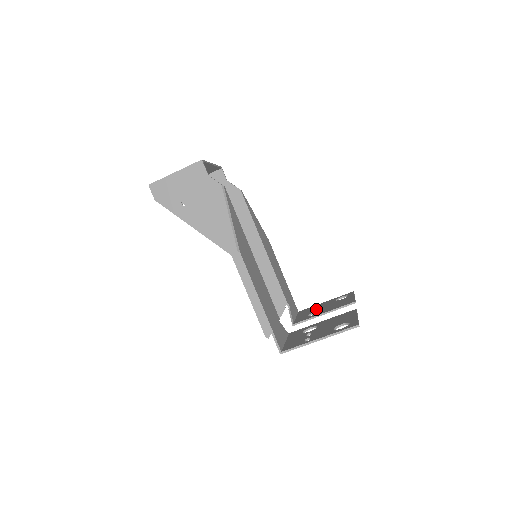
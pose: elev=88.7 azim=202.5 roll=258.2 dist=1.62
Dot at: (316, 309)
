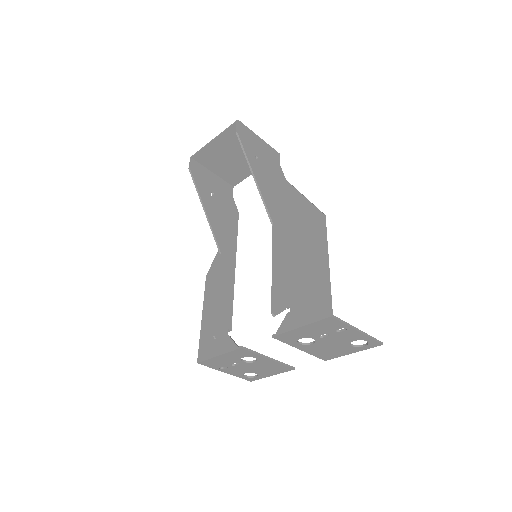
Dot at: (232, 364)
